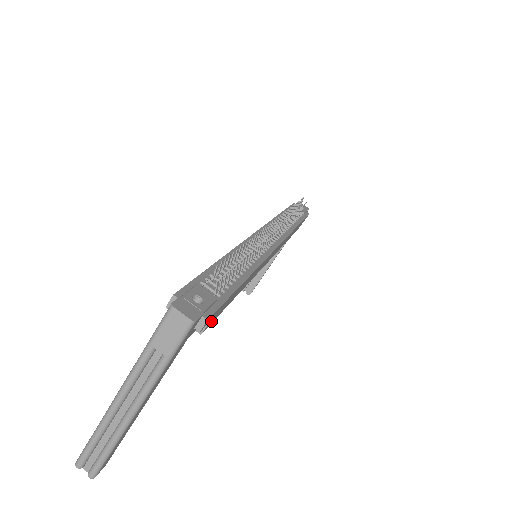
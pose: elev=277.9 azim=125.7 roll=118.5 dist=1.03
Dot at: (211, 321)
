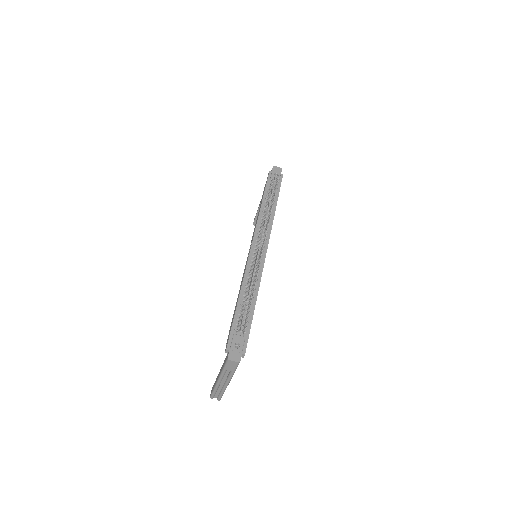
Dot at: occluded
